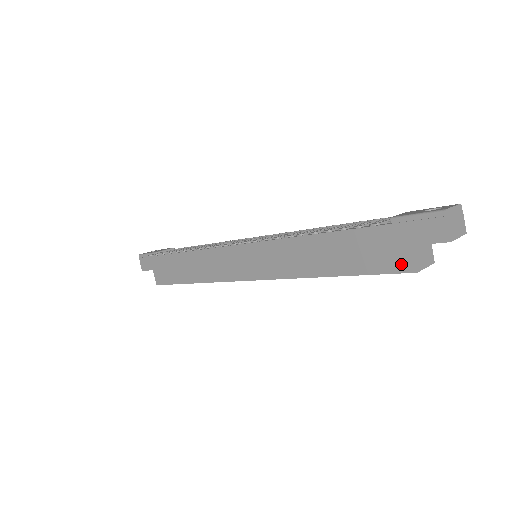
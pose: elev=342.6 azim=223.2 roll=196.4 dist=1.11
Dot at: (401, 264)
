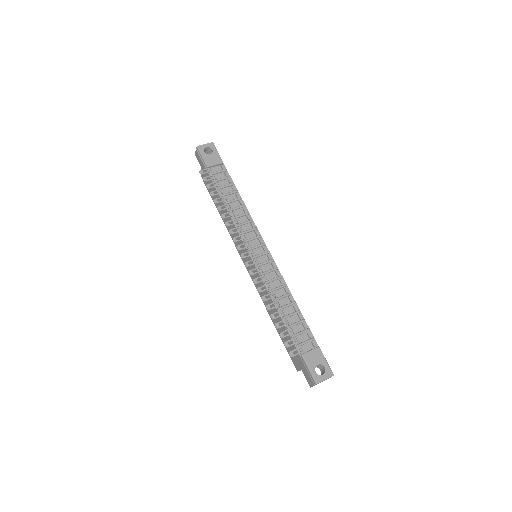
Dot at: (295, 363)
